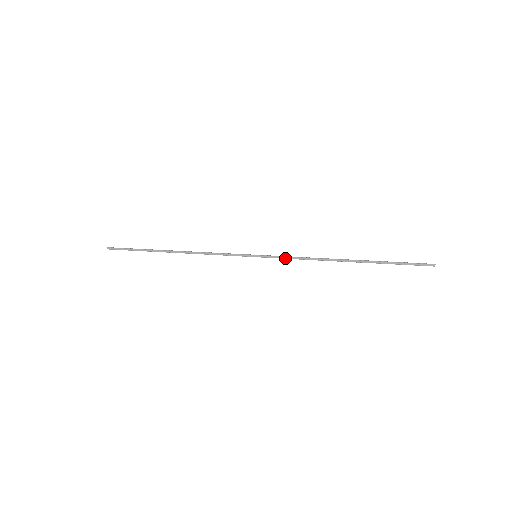
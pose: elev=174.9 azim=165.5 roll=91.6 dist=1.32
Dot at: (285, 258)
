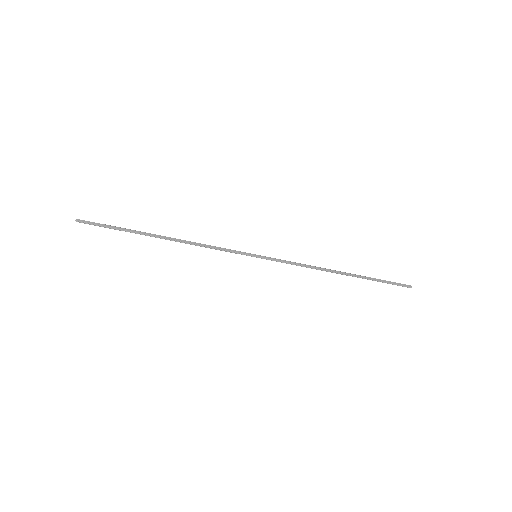
Dot at: (285, 262)
